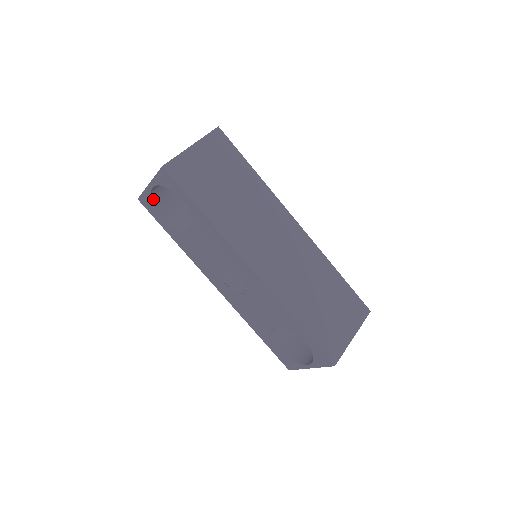
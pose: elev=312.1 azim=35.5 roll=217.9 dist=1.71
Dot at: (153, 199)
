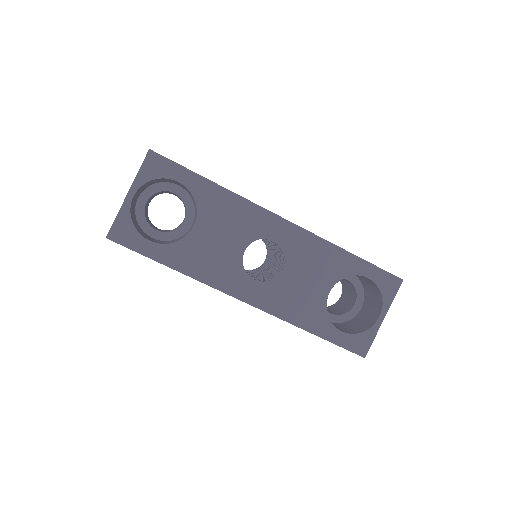
Dot at: (132, 221)
